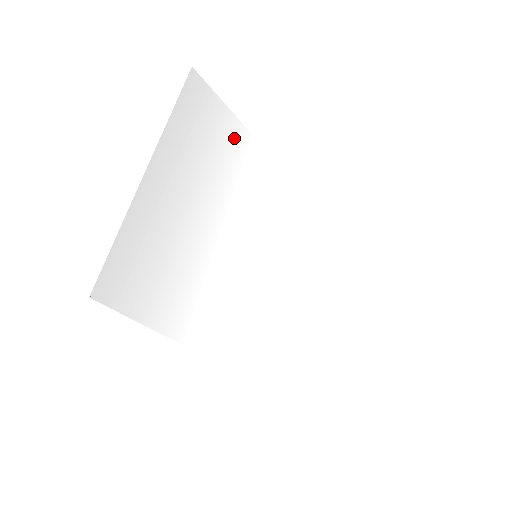
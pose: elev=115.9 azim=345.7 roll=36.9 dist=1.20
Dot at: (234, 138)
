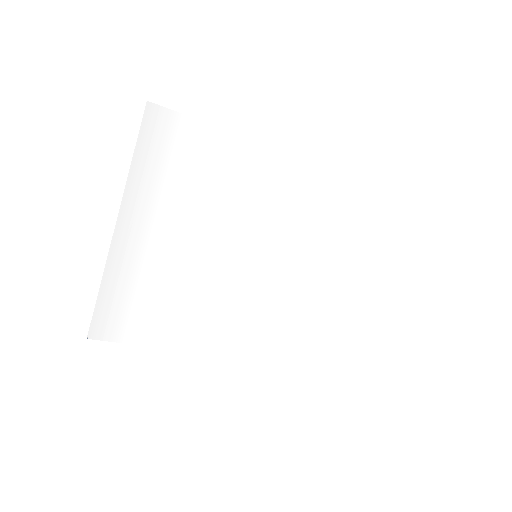
Dot at: (213, 150)
